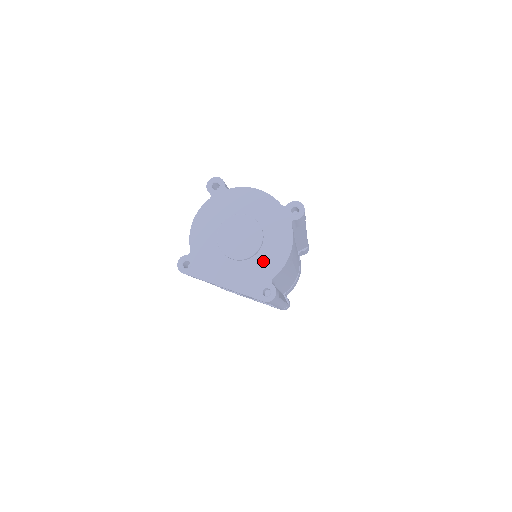
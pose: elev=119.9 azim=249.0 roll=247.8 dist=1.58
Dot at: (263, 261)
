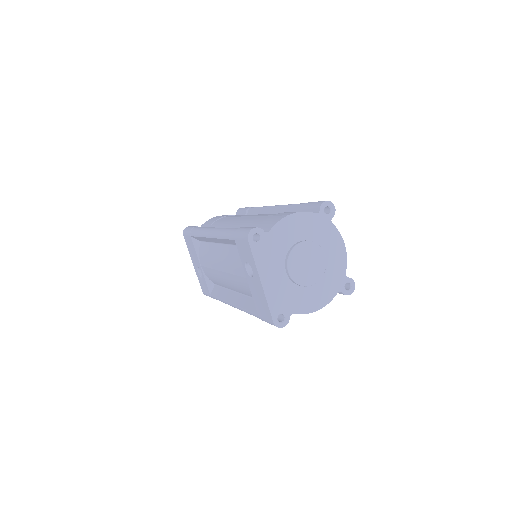
Dot at: (301, 296)
